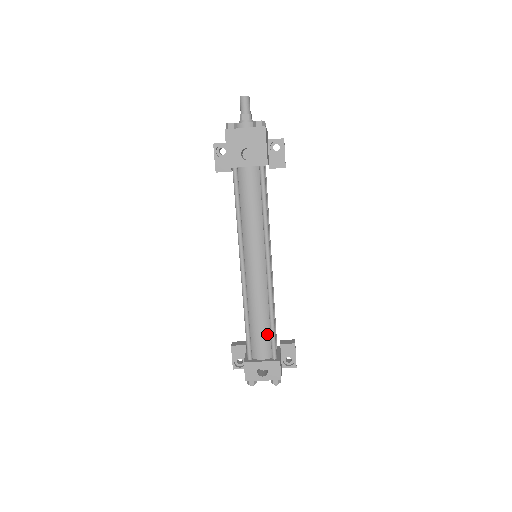
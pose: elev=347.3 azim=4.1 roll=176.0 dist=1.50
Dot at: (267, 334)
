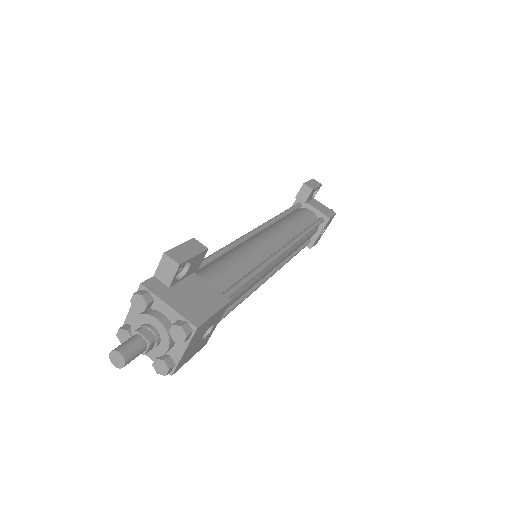
Dot at: occluded
